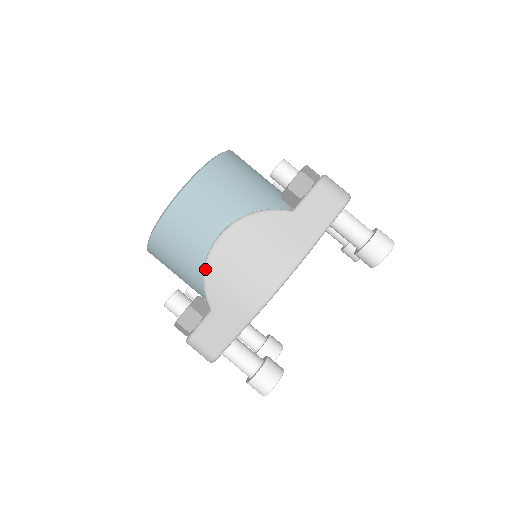
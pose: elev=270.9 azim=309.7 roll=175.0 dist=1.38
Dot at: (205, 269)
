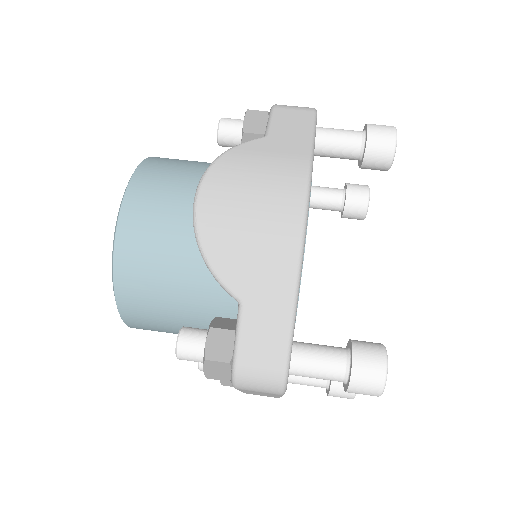
Dot at: (201, 246)
